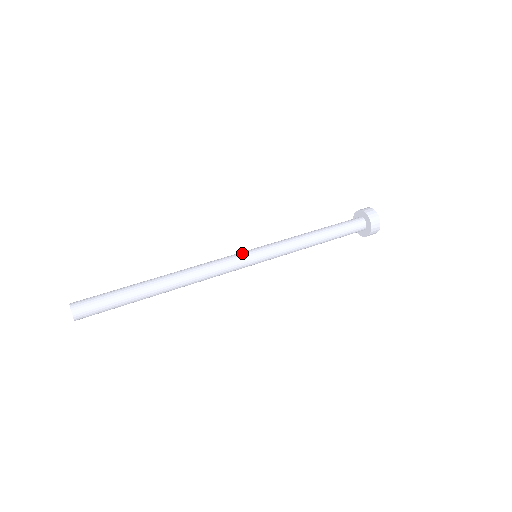
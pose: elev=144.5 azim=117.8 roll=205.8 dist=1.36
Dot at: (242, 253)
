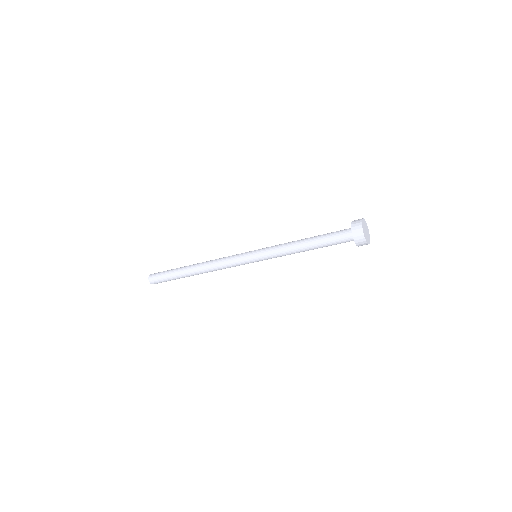
Dot at: occluded
